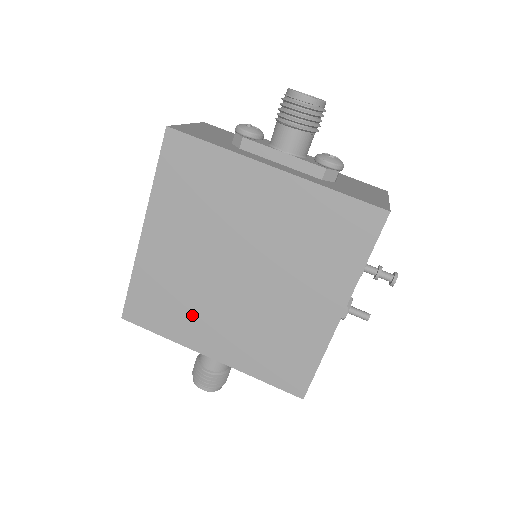
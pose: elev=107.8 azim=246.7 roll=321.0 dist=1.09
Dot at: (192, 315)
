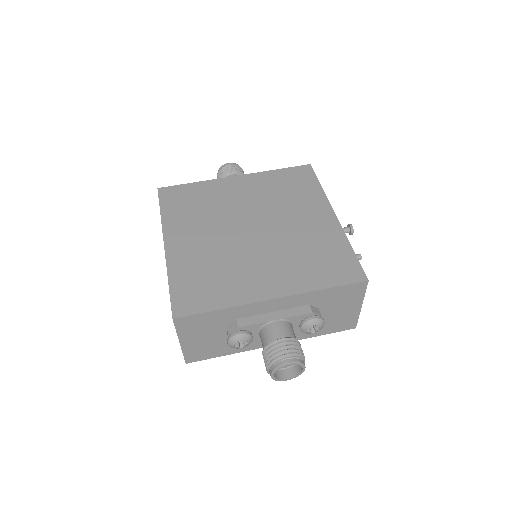
Dot at: (236, 276)
